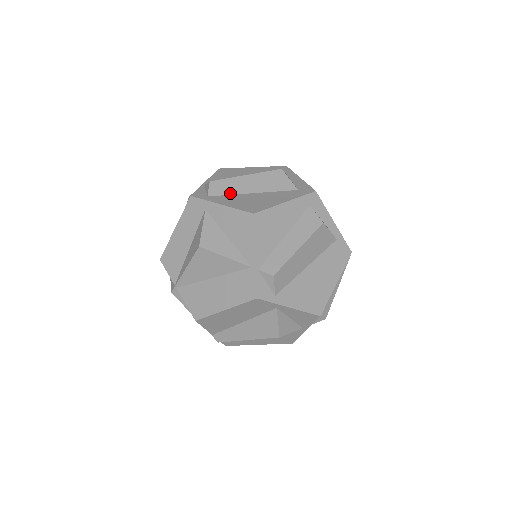
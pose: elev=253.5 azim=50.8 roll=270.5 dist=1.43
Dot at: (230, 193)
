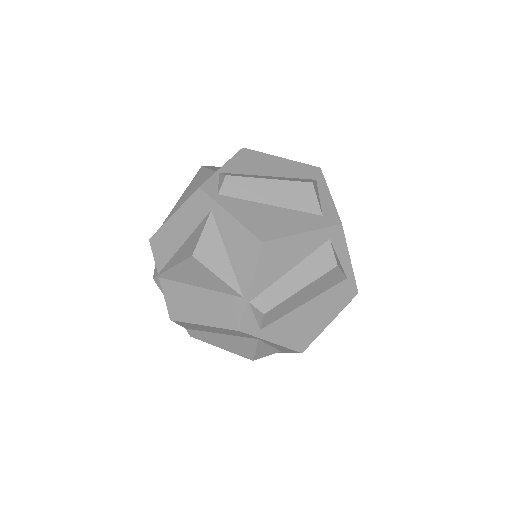
Dot at: (245, 197)
